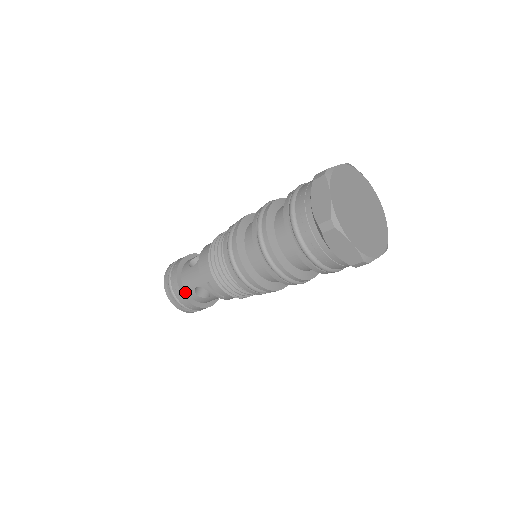
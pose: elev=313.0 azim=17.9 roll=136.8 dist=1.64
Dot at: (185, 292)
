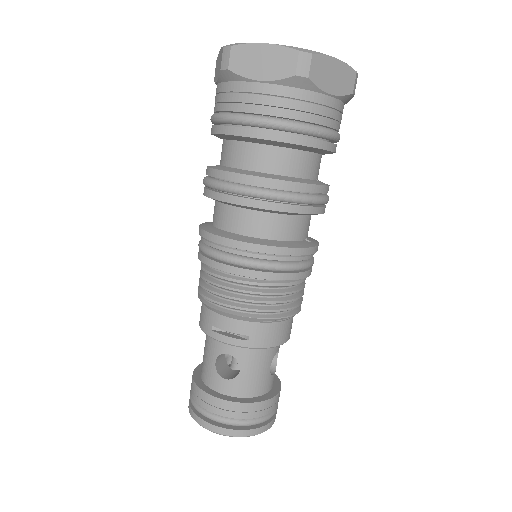
Dot at: (210, 390)
